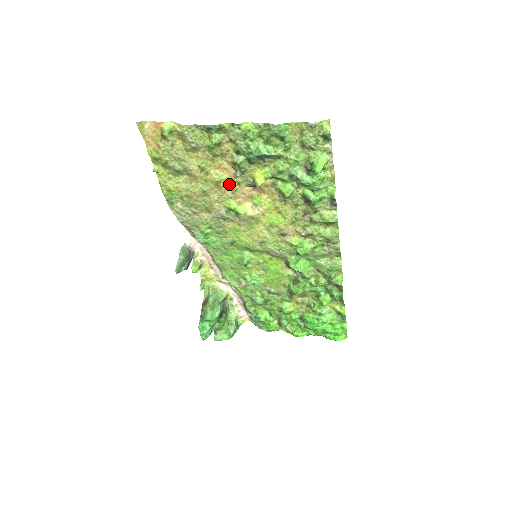
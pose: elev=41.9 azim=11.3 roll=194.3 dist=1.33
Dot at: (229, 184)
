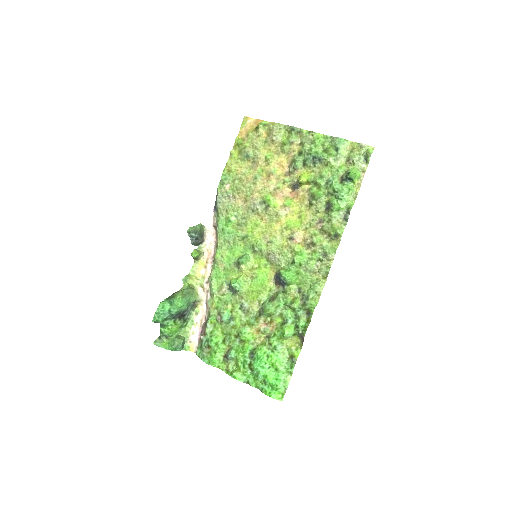
Dot at: (277, 181)
